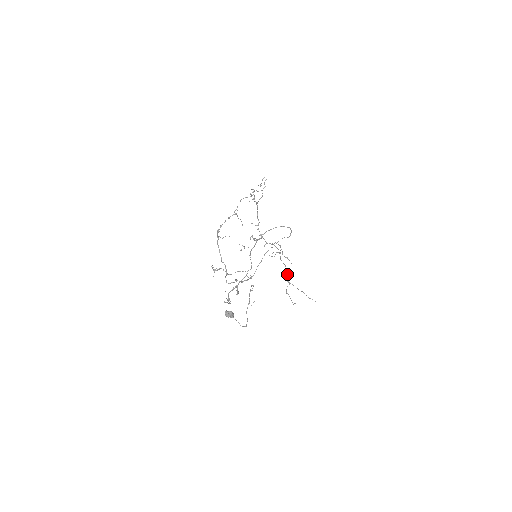
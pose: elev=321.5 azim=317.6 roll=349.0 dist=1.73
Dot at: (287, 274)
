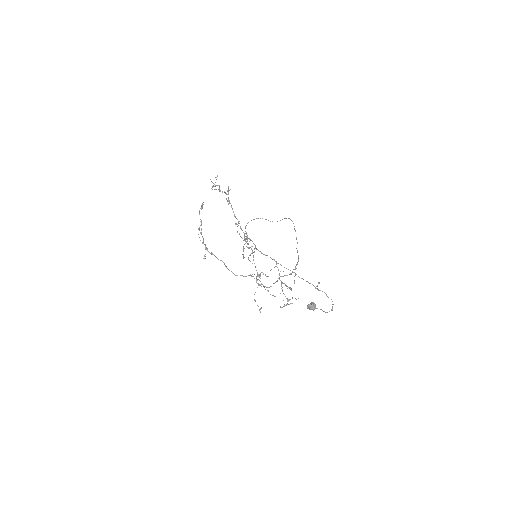
Dot at: occluded
